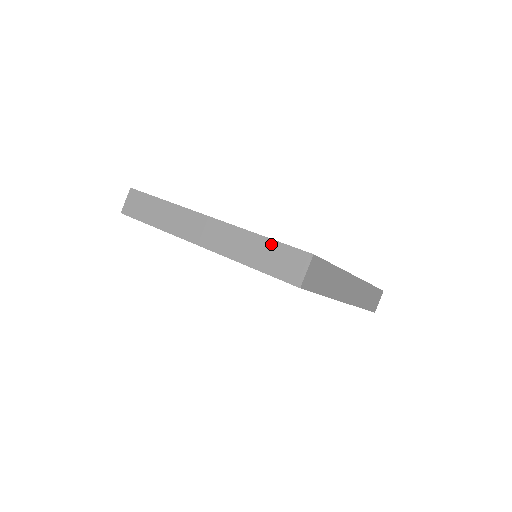
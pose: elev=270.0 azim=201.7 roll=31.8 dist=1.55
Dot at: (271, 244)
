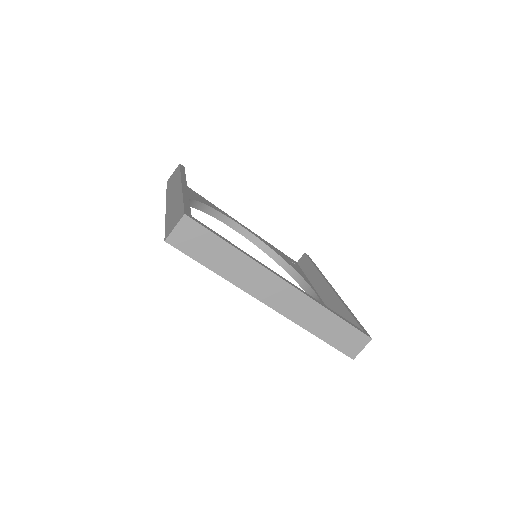
Dot at: (342, 324)
